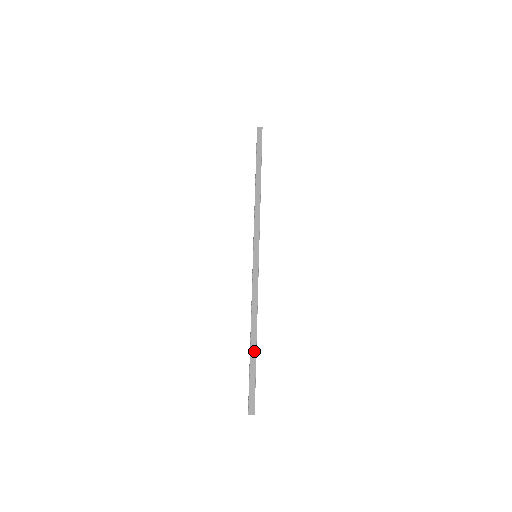
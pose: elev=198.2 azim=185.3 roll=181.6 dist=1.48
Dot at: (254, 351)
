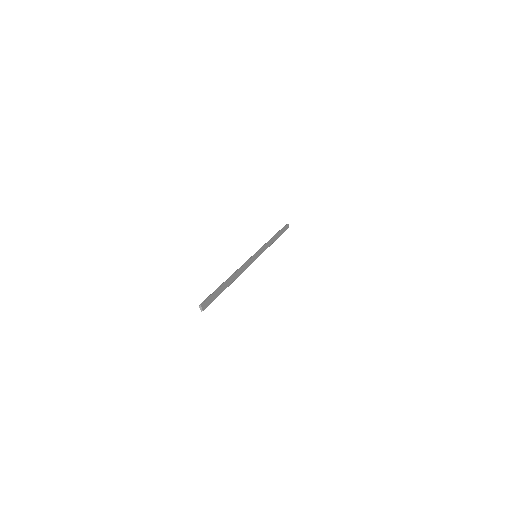
Dot at: (227, 285)
